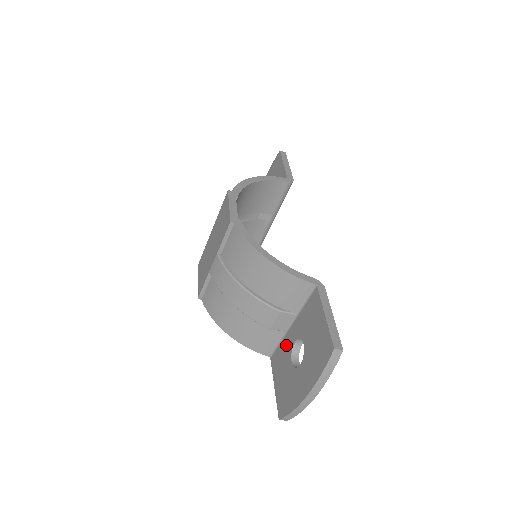
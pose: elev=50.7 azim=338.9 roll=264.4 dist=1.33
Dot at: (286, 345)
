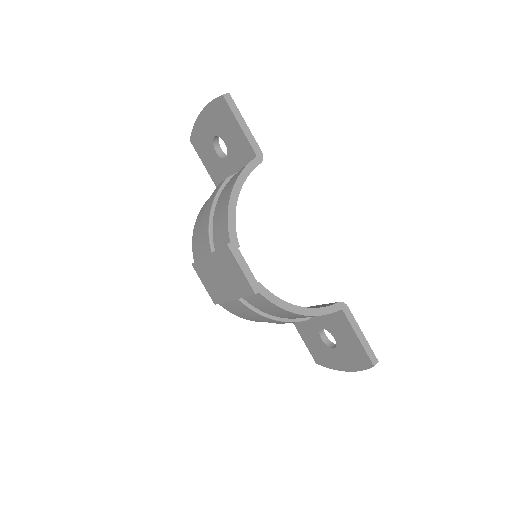
Dot at: (310, 324)
